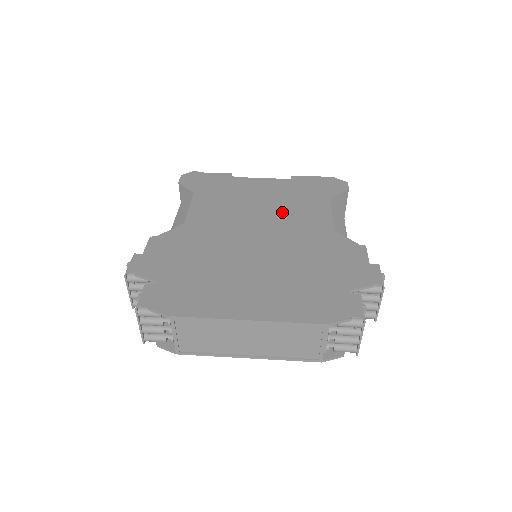
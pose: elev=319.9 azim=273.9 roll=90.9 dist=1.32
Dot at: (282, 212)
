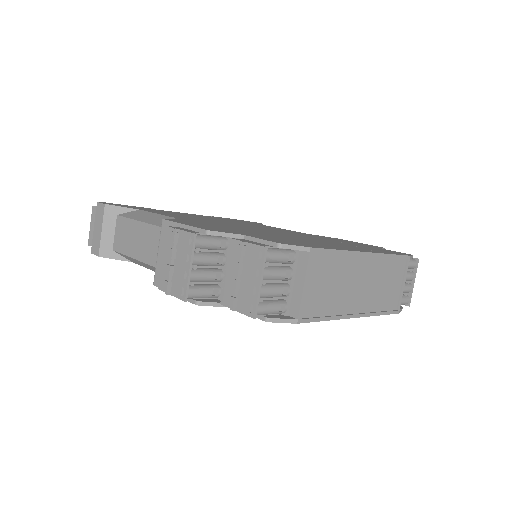
Dot at: (247, 224)
